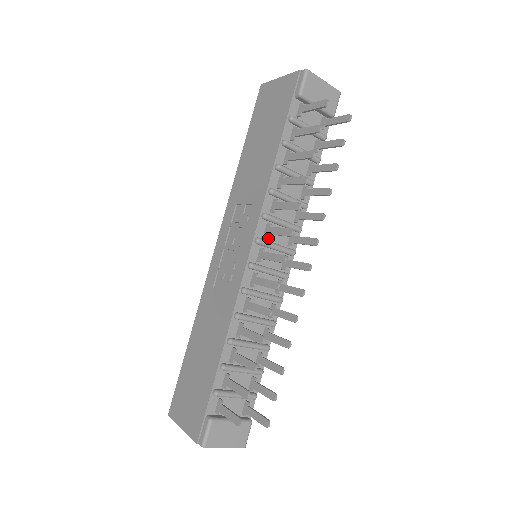
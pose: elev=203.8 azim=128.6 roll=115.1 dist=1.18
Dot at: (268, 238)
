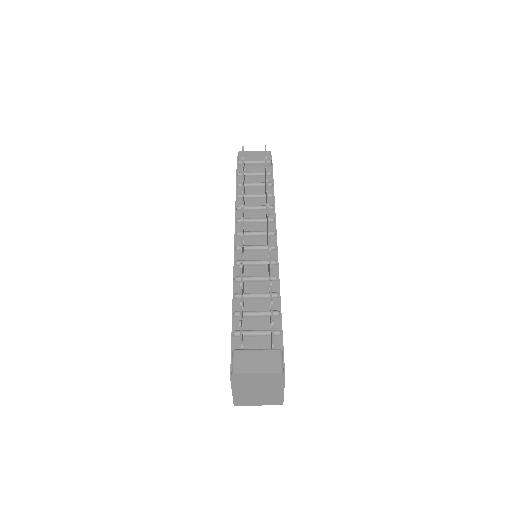
Dot at: occluded
